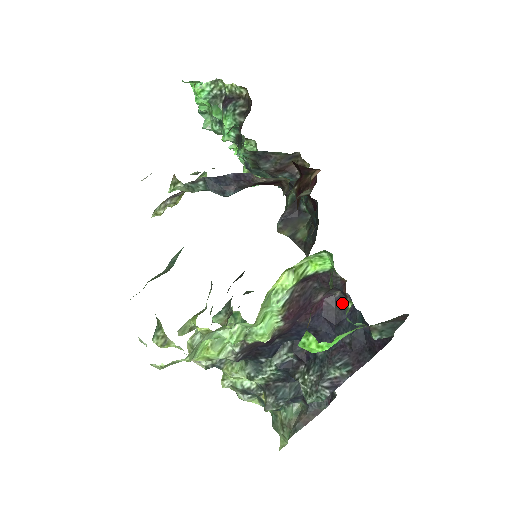
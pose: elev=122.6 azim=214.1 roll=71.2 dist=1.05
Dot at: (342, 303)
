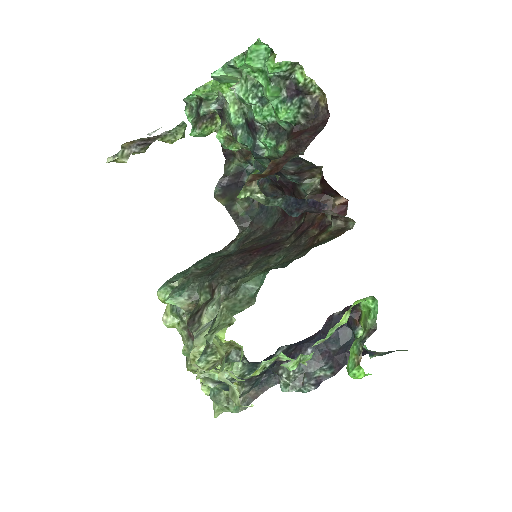
Dot at: (338, 320)
